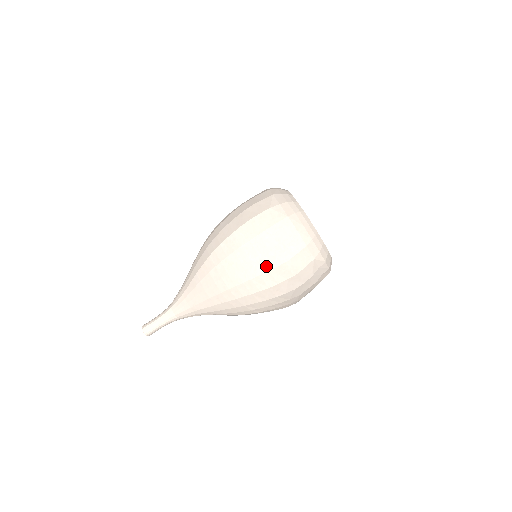
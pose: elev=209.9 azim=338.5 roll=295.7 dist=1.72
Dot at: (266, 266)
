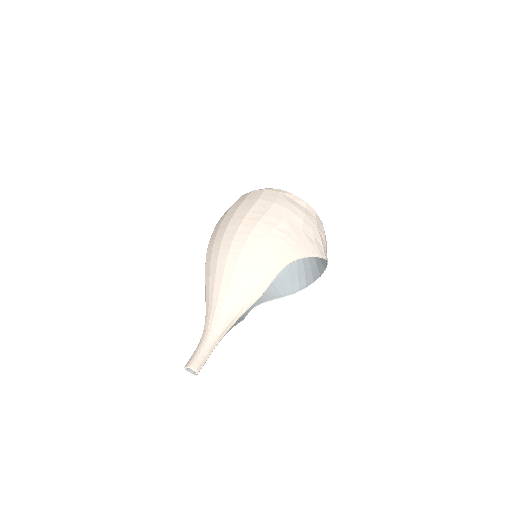
Dot at: (244, 212)
